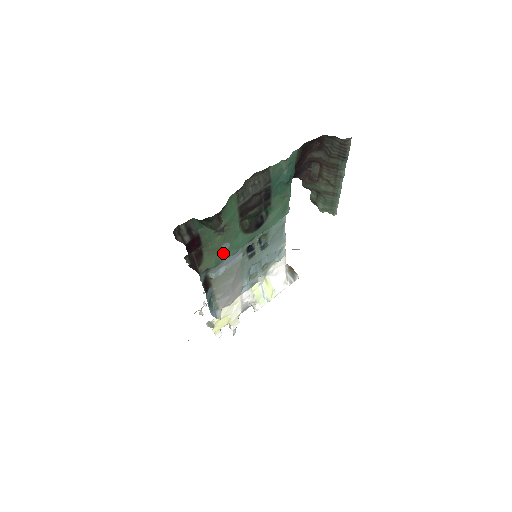
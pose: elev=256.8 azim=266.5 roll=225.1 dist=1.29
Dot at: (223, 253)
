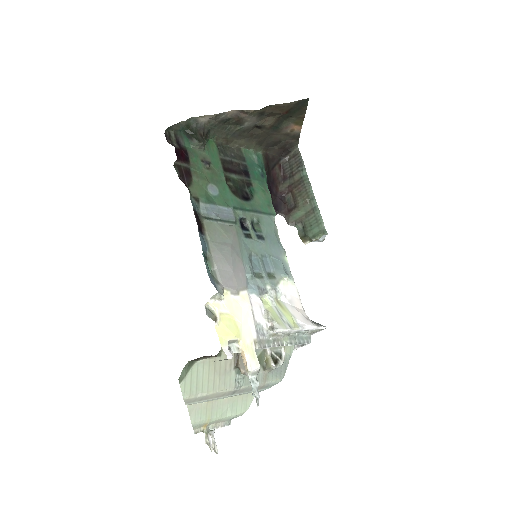
Dot at: (213, 196)
